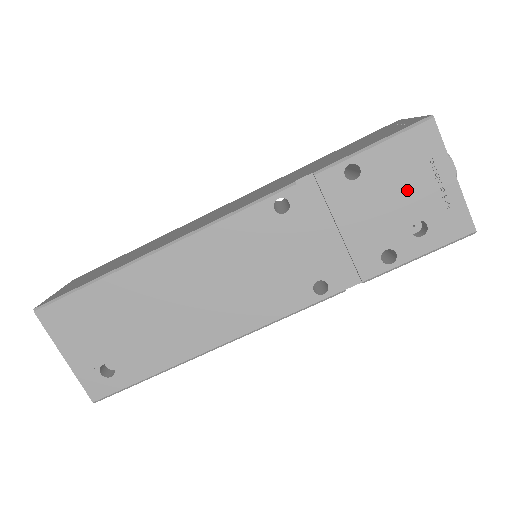
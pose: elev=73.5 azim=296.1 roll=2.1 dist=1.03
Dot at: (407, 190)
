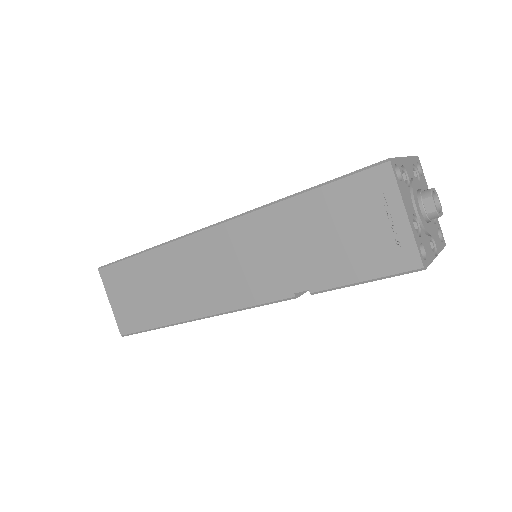
Dot at: occluded
